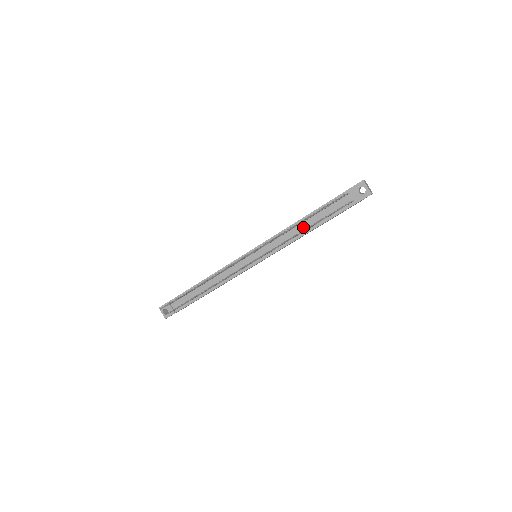
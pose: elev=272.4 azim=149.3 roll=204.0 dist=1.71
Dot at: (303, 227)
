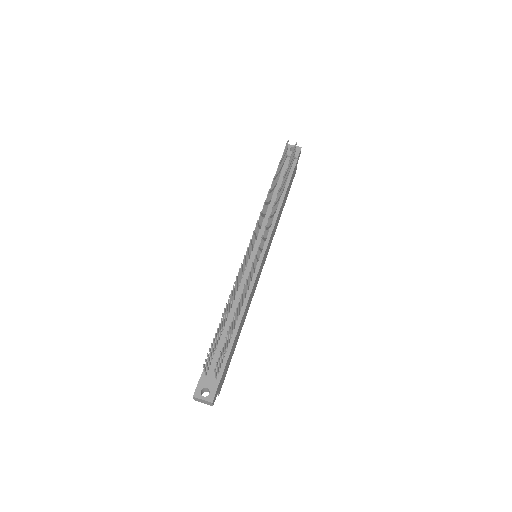
Dot at: (275, 199)
